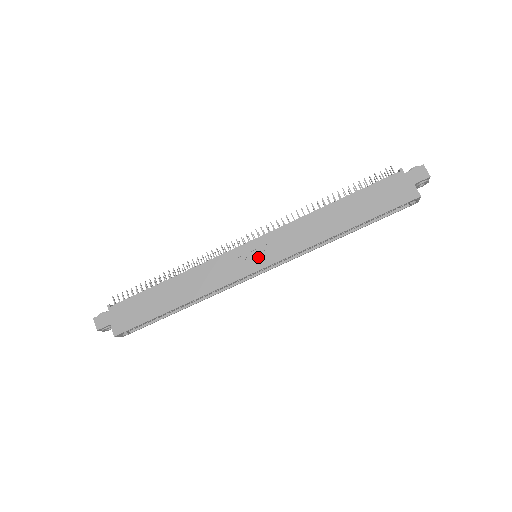
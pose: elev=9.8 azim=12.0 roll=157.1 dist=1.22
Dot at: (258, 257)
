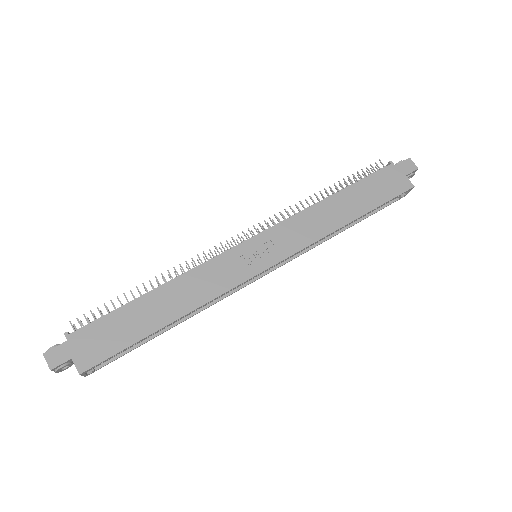
Dot at: (263, 255)
